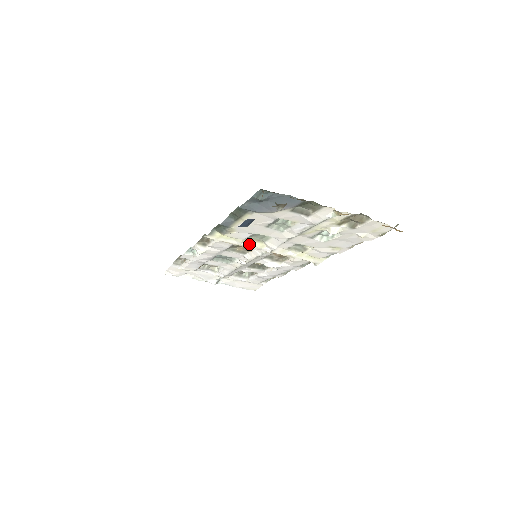
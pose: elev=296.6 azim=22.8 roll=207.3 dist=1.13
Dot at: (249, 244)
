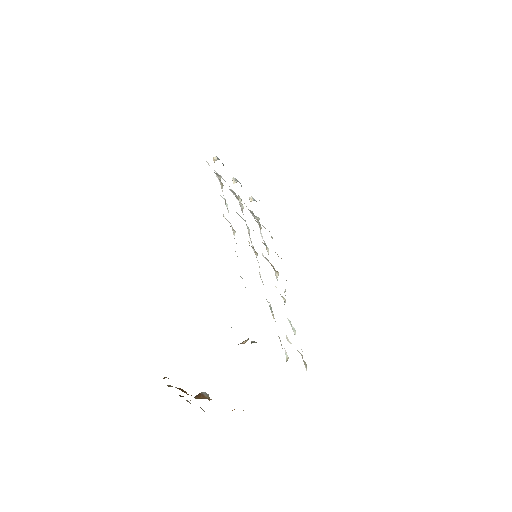
Dot at: occluded
